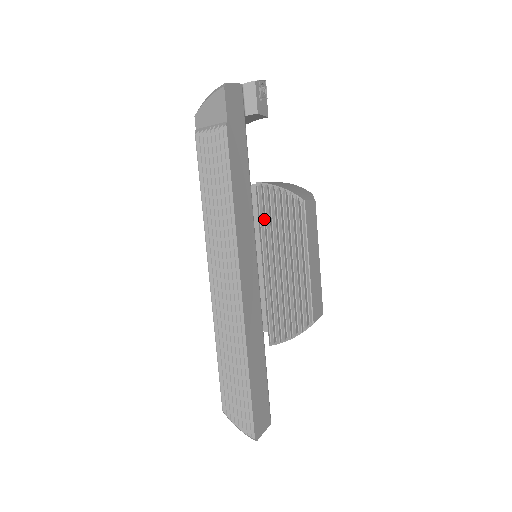
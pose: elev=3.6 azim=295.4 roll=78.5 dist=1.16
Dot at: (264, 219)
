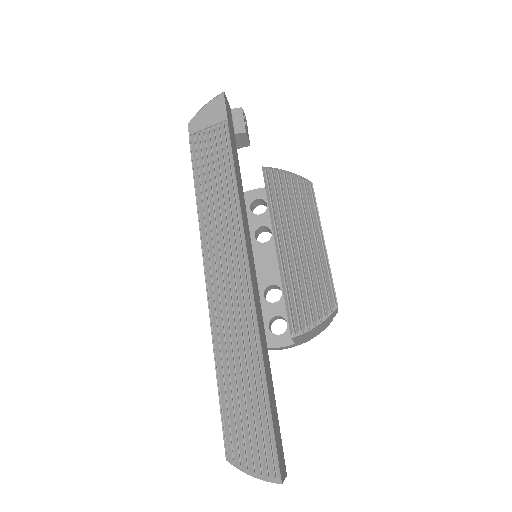
Dot at: (273, 199)
